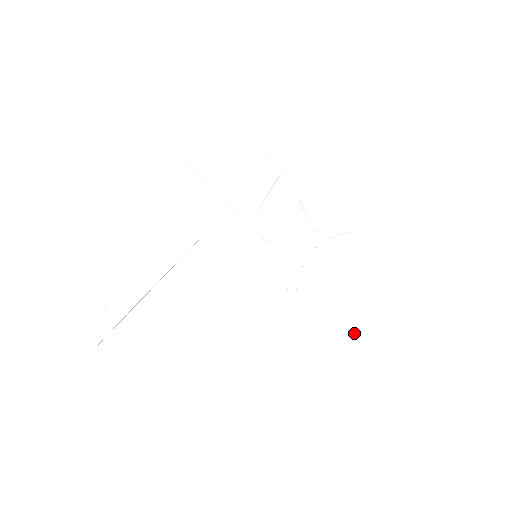
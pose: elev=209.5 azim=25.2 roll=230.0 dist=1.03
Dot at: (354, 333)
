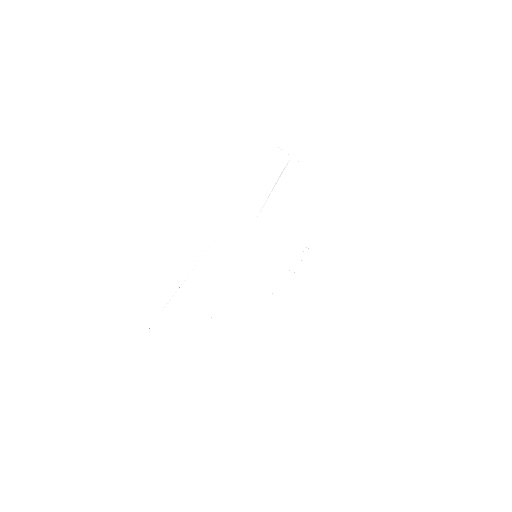
Dot at: (339, 307)
